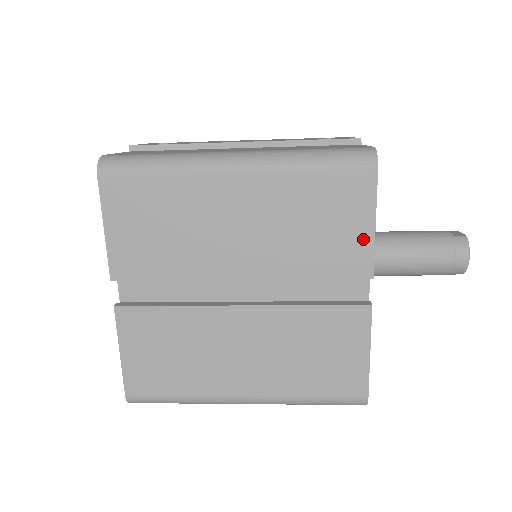
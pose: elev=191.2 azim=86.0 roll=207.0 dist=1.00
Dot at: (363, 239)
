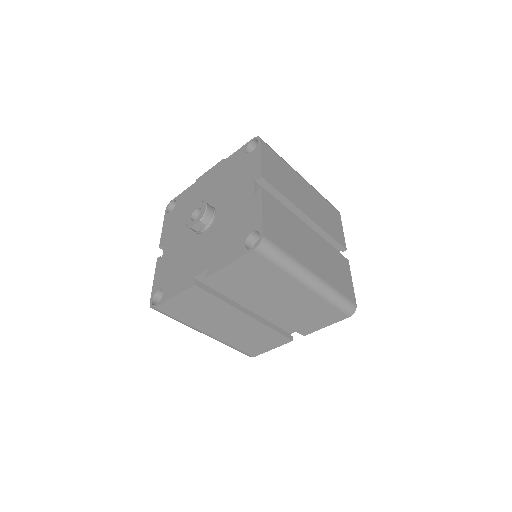
Dot at: (341, 233)
